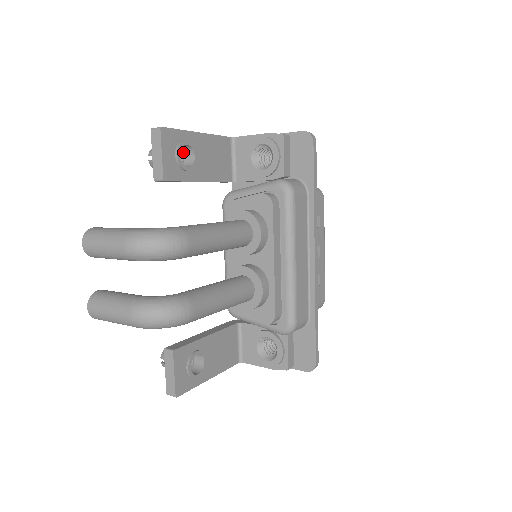
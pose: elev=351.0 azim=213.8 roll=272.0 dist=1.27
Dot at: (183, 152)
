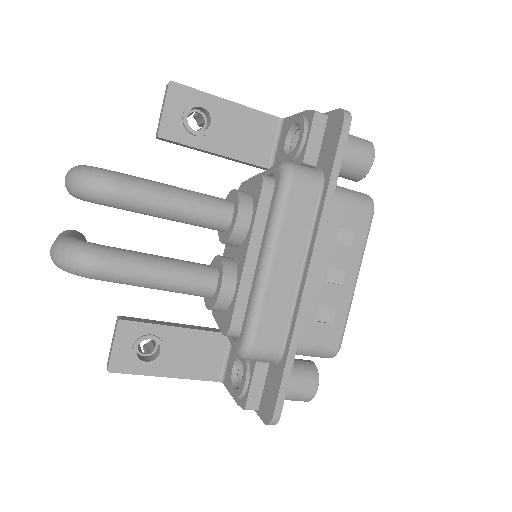
Dot at: (207, 119)
